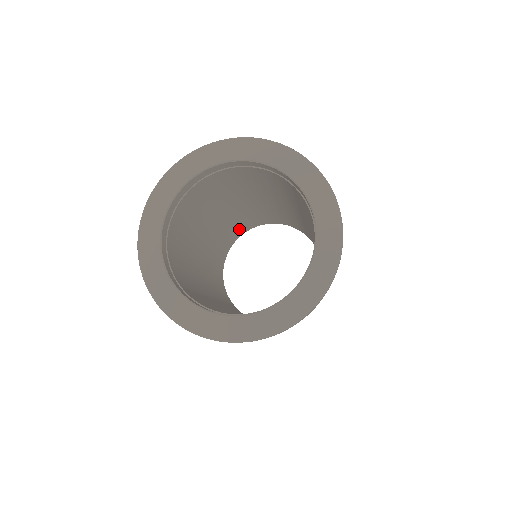
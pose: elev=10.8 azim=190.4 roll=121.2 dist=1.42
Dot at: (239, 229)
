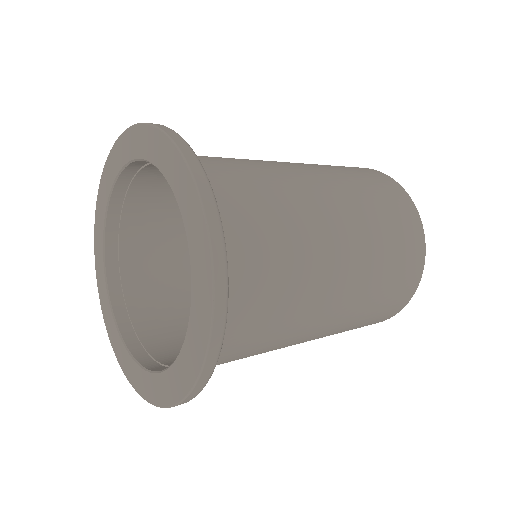
Dot at: occluded
